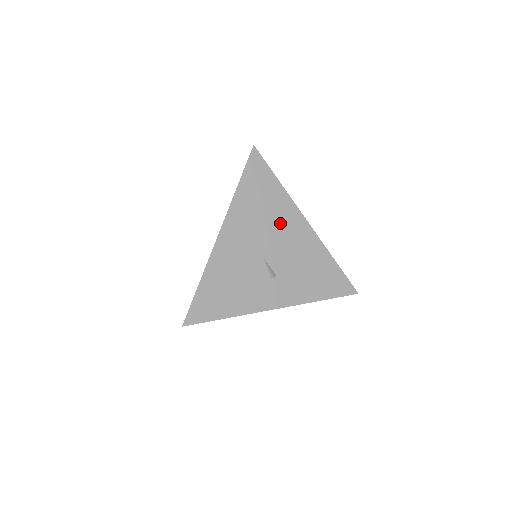
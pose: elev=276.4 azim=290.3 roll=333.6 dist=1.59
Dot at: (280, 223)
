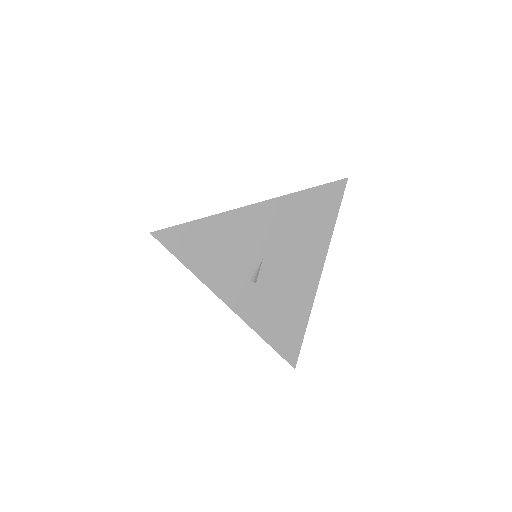
Dot at: (302, 251)
